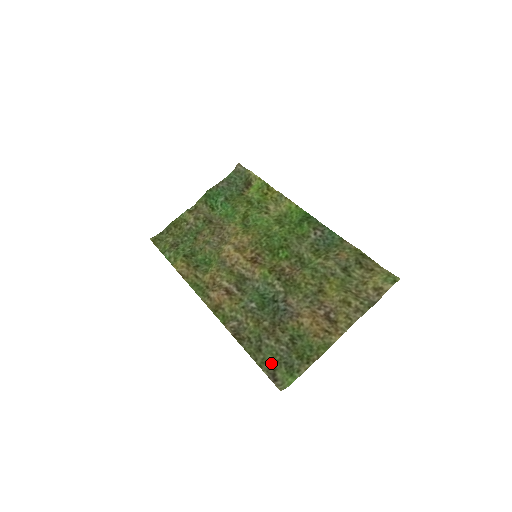
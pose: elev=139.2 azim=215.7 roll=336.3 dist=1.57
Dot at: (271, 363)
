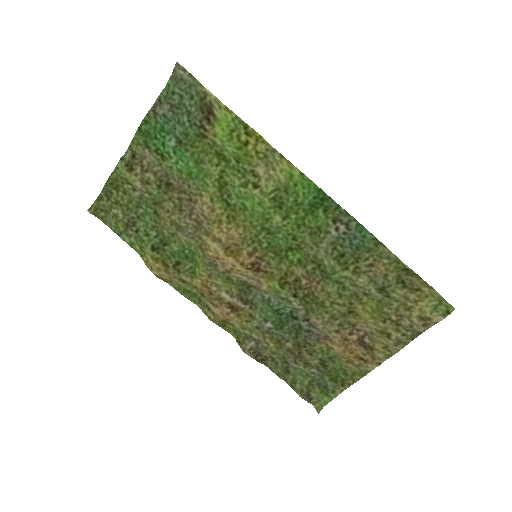
Dot at: (303, 384)
